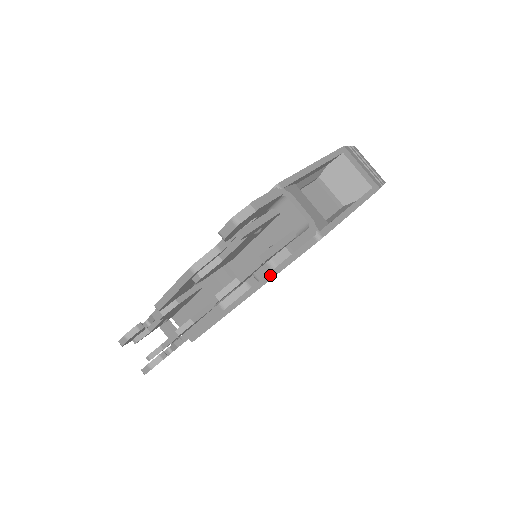
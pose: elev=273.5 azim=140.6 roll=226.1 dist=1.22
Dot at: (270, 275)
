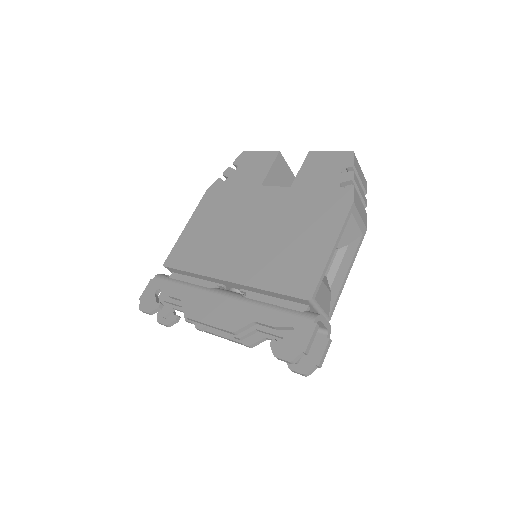
Dot at: occluded
